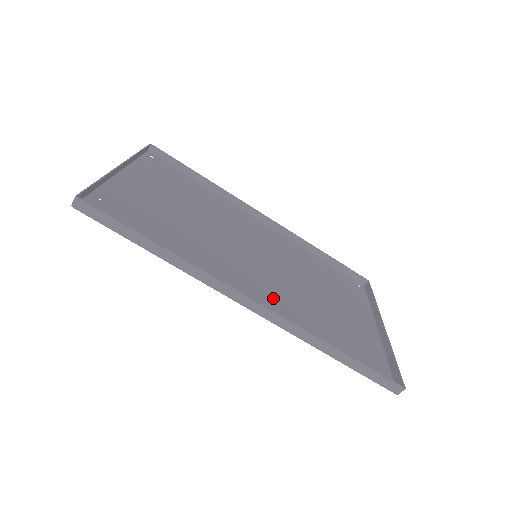
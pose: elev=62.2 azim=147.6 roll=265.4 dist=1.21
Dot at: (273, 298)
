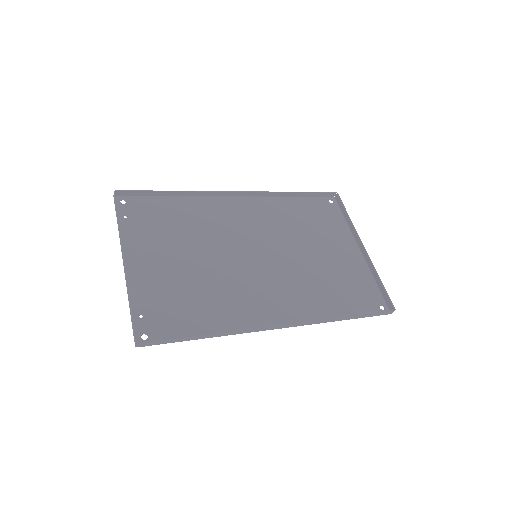
Dot at: (288, 297)
